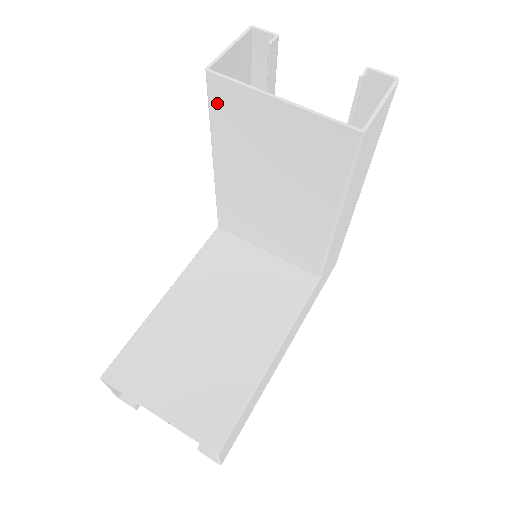
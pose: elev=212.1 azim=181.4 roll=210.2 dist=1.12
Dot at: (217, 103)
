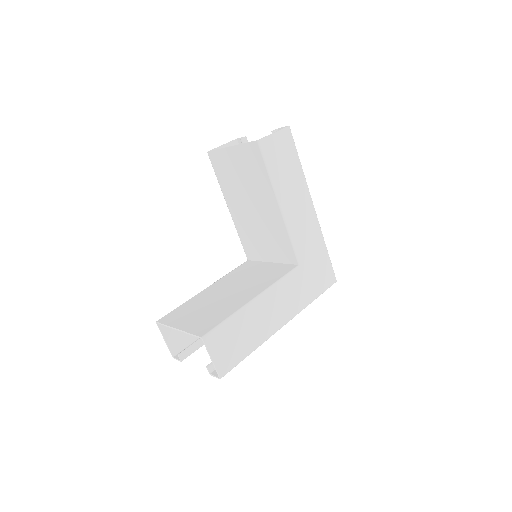
Dot at: (216, 167)
